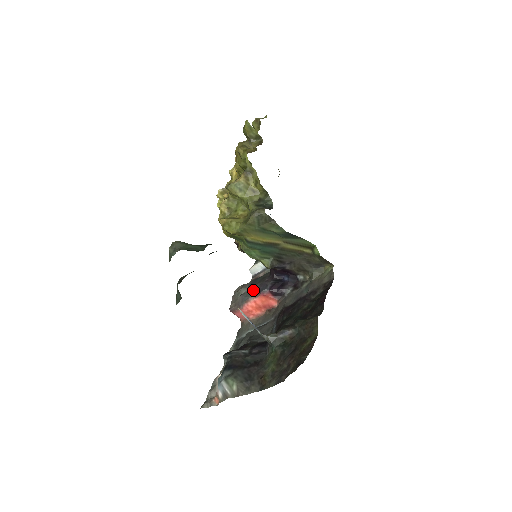
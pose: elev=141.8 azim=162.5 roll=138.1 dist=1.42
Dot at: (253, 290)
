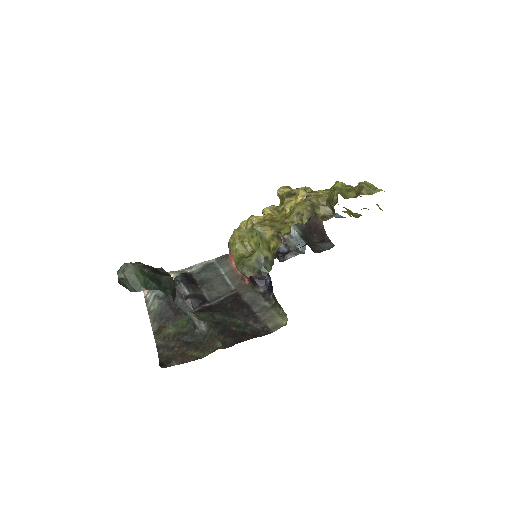
Dot at: occluded
